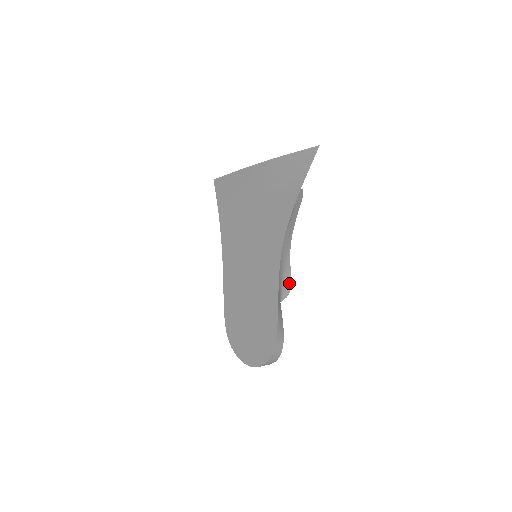
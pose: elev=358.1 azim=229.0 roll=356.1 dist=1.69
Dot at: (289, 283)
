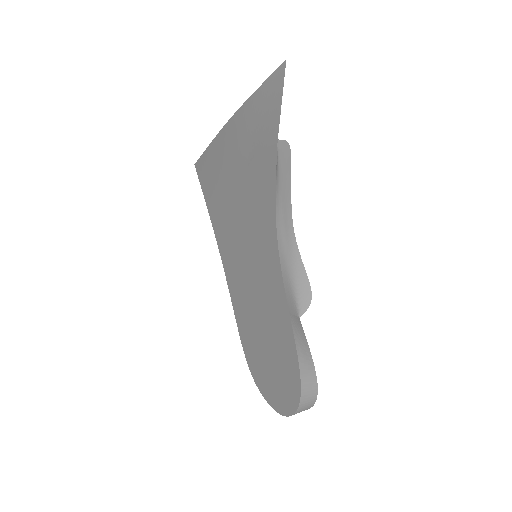
Dot at: (307, 287)
